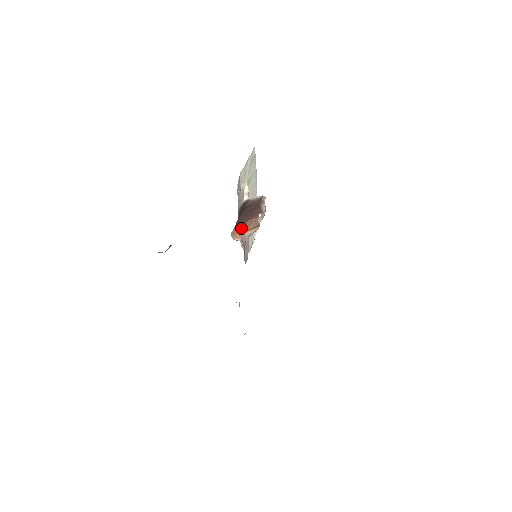
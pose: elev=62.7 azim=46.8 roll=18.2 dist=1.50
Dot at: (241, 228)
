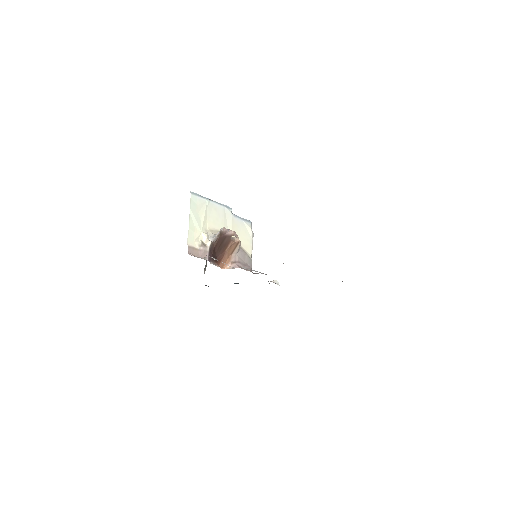
Dot at: (225, 258)
